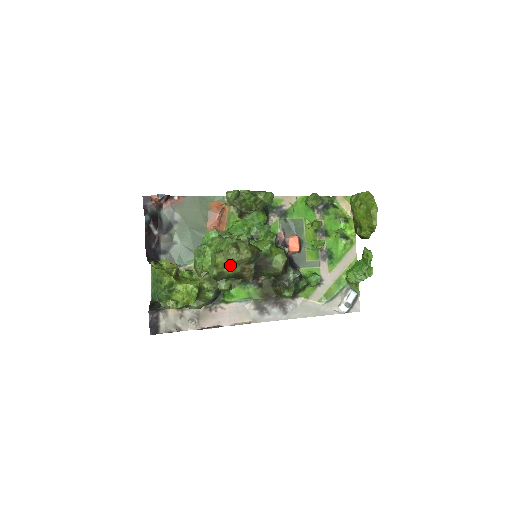
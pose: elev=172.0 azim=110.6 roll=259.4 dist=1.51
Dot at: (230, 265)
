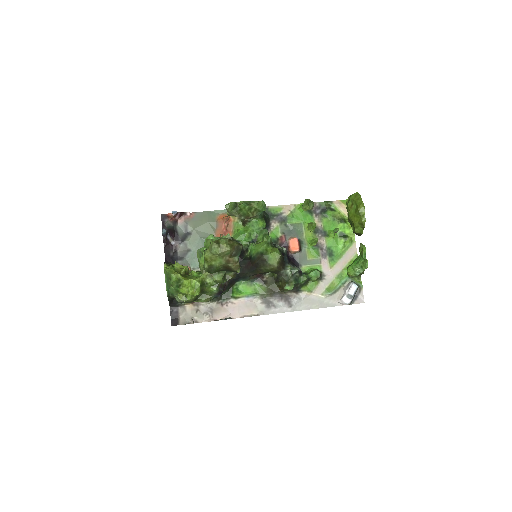
Dot at: (216, 258)
